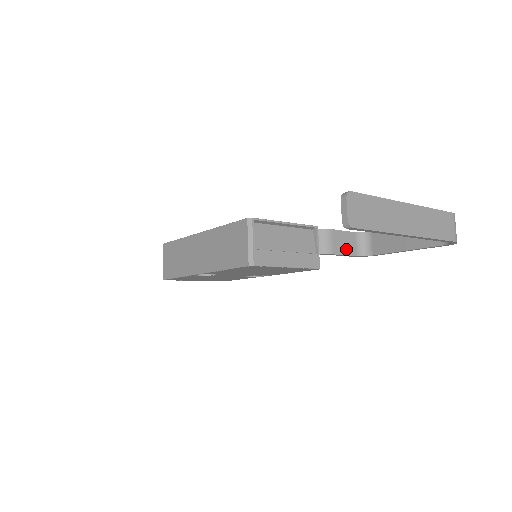
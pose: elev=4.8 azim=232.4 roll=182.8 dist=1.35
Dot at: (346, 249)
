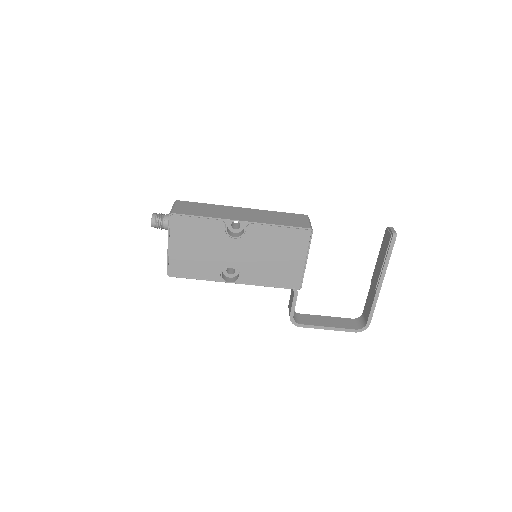
Dot at: occluded
